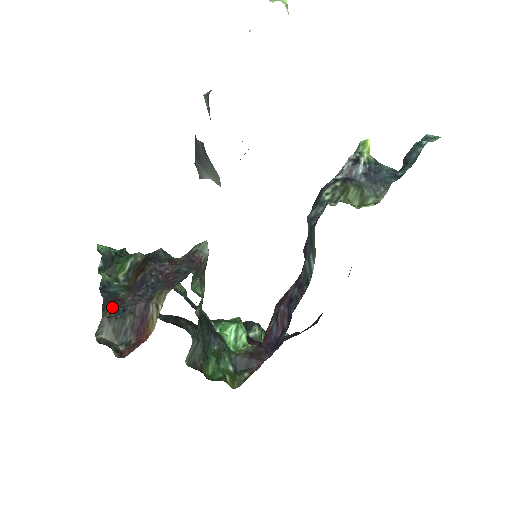
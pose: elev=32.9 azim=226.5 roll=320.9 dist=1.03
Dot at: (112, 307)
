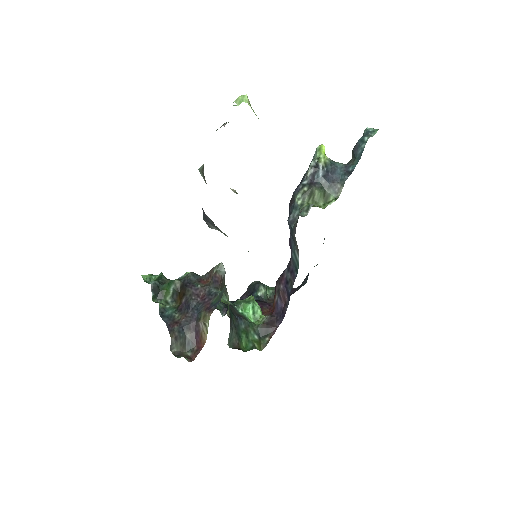
Dot at: (175, 330)
